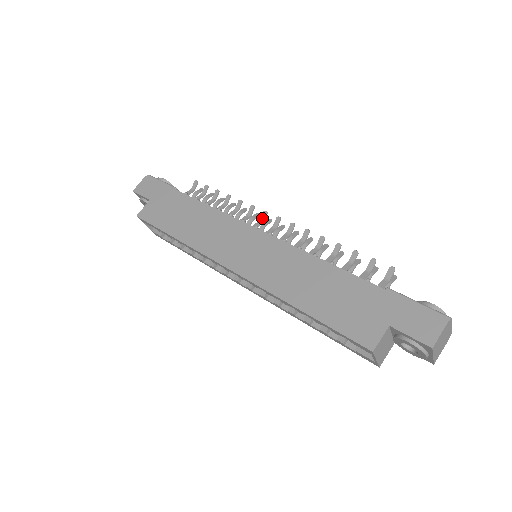
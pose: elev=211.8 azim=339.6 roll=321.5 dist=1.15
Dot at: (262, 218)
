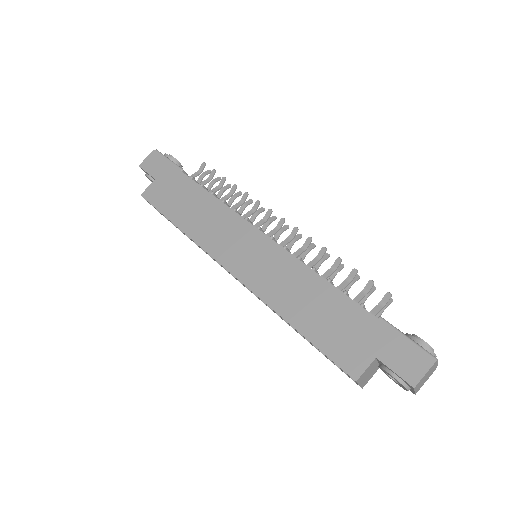
Dot at: (266, 216)
